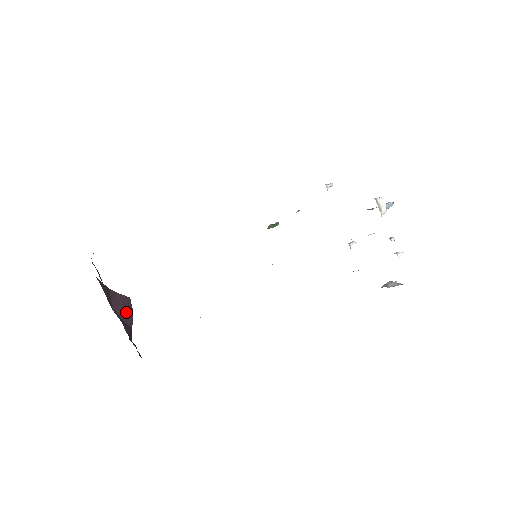
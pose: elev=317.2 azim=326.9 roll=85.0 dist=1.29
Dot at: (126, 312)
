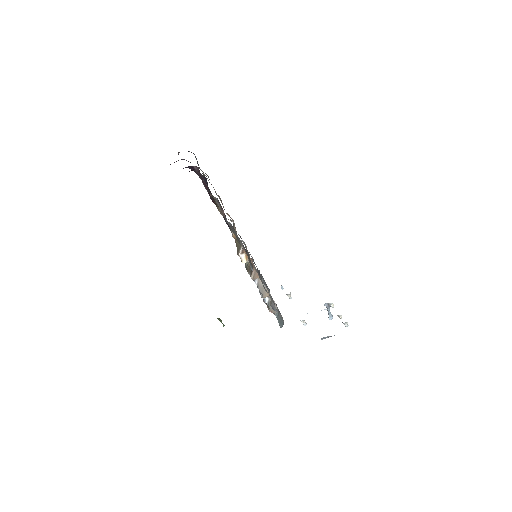
Dot at: occluded
